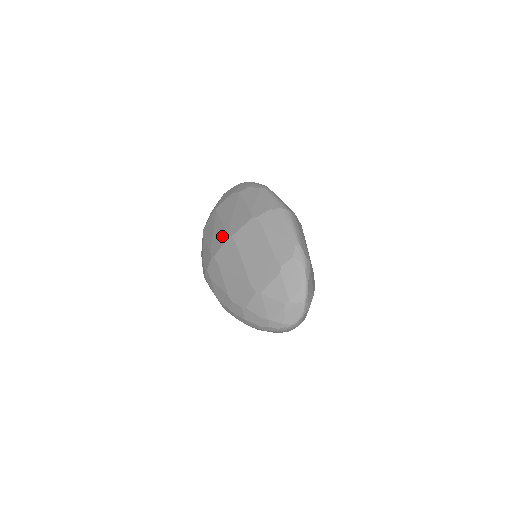
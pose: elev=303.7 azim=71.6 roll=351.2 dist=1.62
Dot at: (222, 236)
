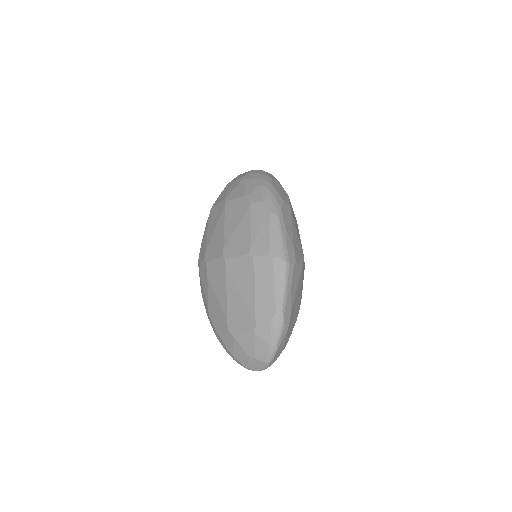
Dot at: (218, 248)
